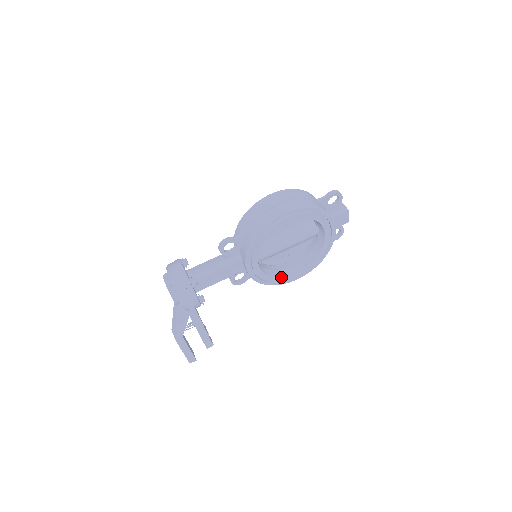
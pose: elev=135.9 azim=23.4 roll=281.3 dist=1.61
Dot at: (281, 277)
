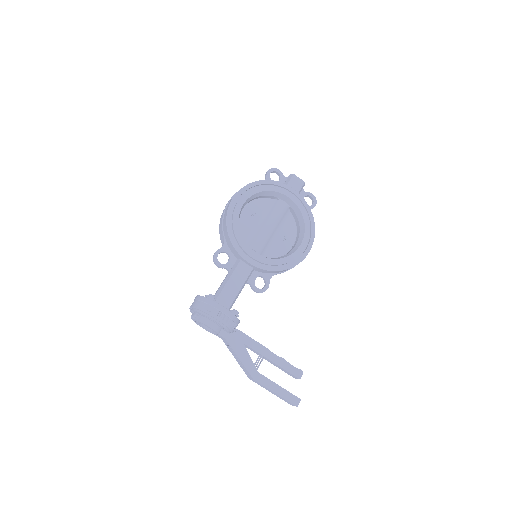
Dot at: (290, 255)
